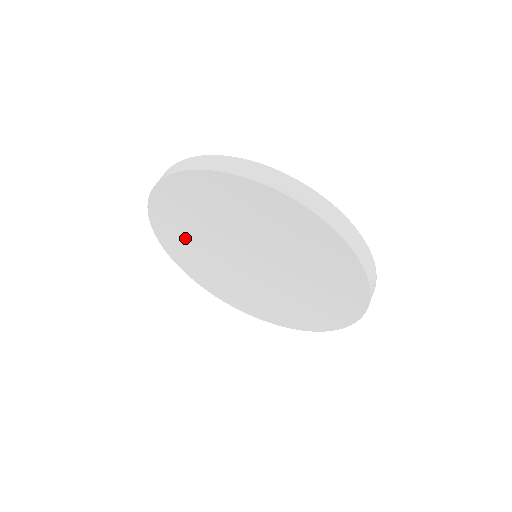
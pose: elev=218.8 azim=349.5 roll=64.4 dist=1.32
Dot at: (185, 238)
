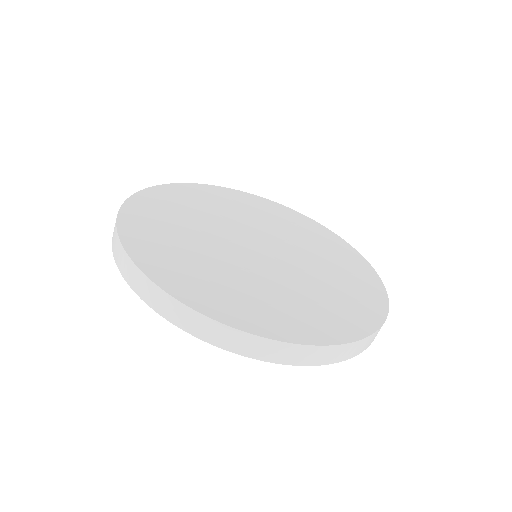
Dot at: occluded
